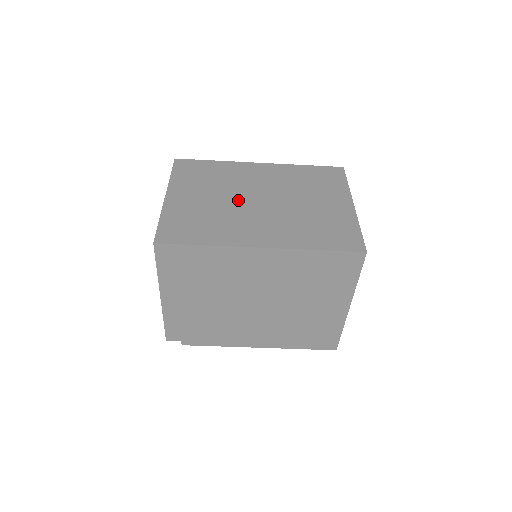
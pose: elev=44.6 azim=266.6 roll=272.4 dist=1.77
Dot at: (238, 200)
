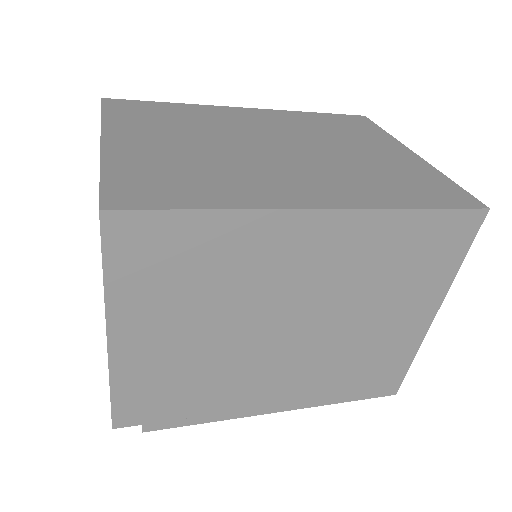
Dot at: (238, 146)
